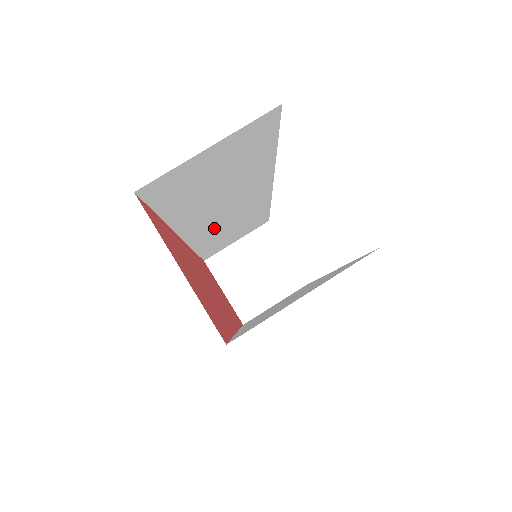
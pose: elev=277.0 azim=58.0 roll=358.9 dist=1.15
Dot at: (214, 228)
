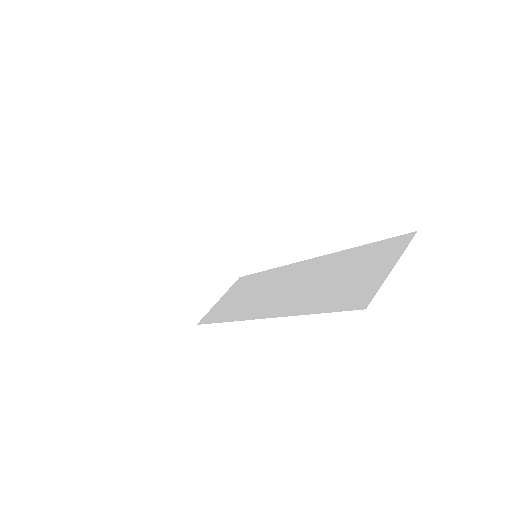
Dot at: occluded
